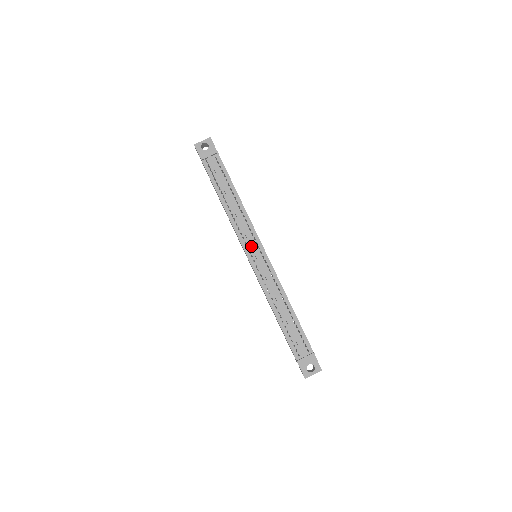
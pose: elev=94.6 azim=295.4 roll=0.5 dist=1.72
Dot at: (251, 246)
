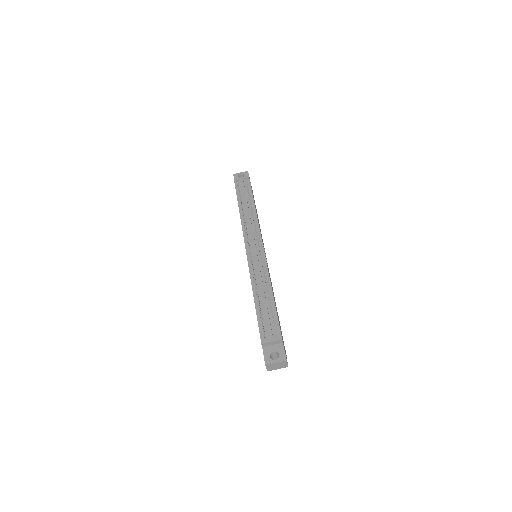
Dot at: (251, 240)
